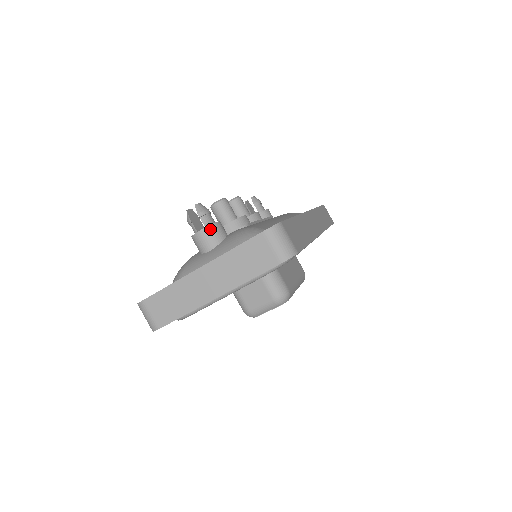
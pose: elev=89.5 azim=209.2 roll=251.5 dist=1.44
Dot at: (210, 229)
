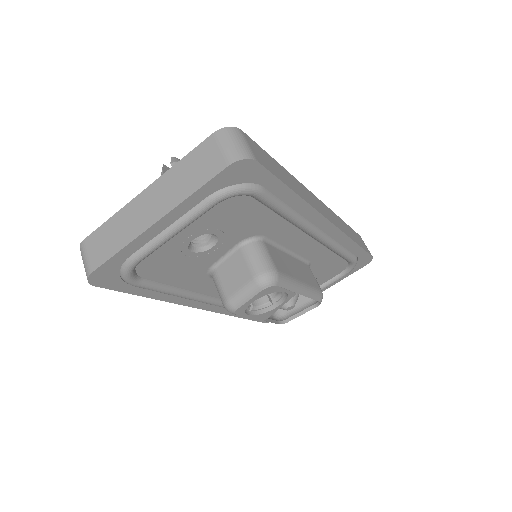
Dot at: occluded
